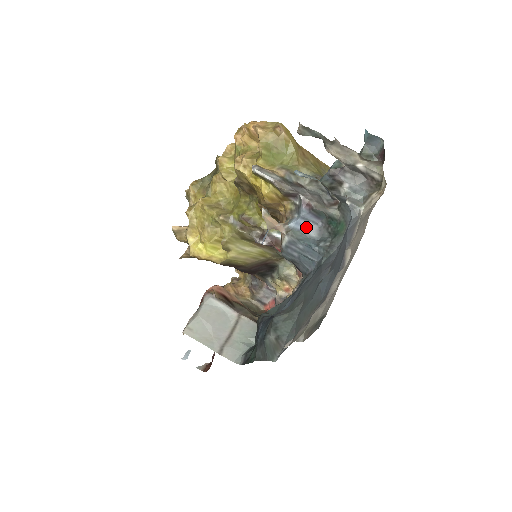
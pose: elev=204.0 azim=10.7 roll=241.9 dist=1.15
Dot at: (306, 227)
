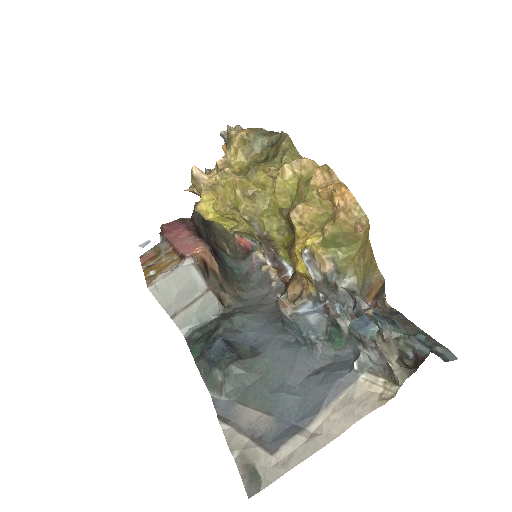
Dot at: (312, 315)
